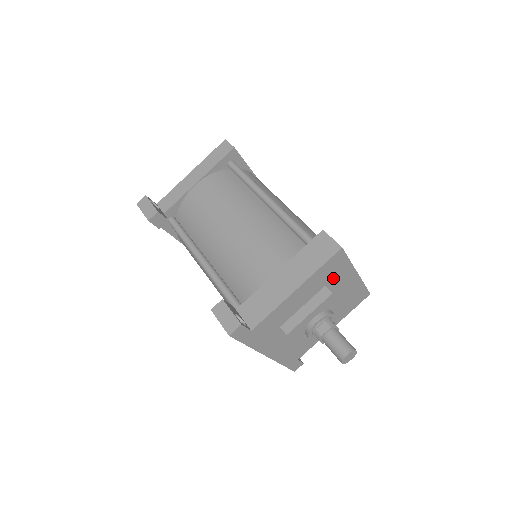
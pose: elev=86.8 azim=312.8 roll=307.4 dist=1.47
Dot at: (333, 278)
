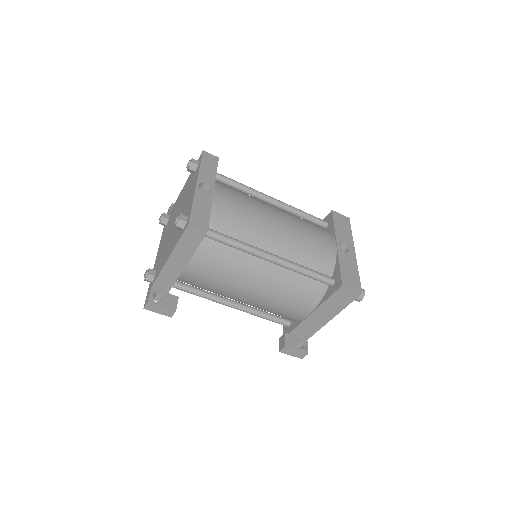
Dot at: occluded
